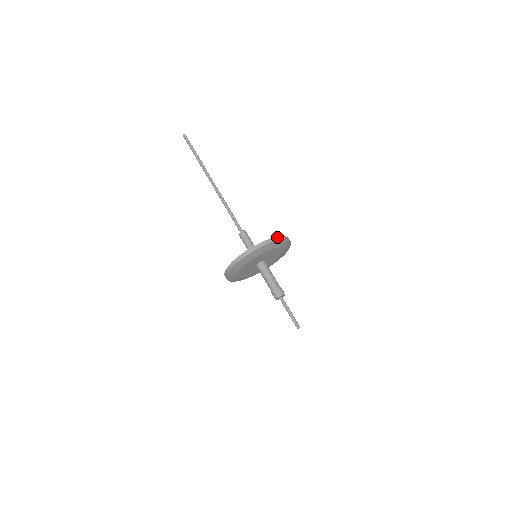
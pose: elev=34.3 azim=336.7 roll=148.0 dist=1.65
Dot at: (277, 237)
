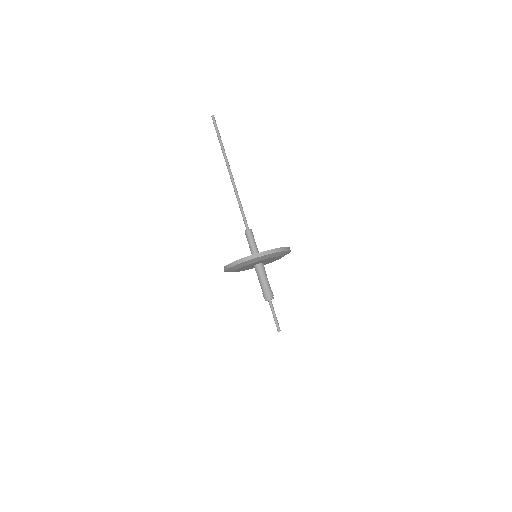
Dot at: (285, 247)
